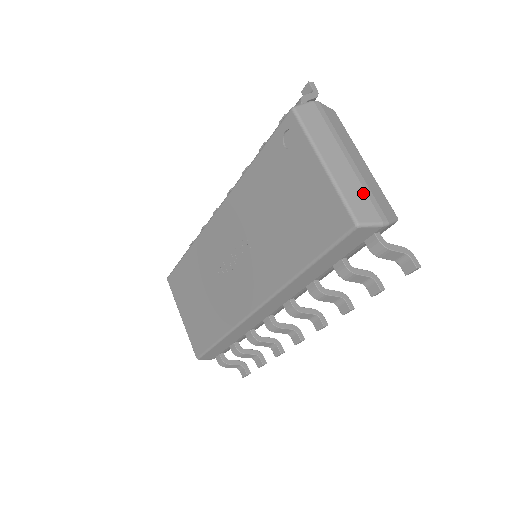
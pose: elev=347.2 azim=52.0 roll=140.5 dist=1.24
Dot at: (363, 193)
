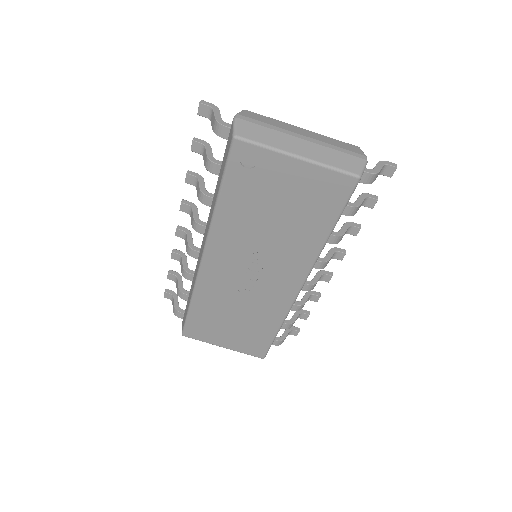
Dot at: (337, 153)
